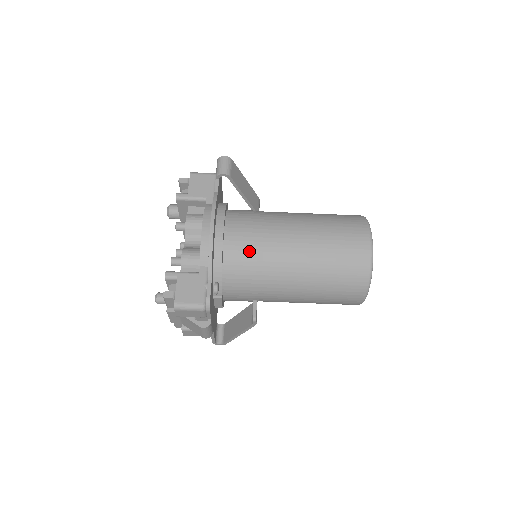
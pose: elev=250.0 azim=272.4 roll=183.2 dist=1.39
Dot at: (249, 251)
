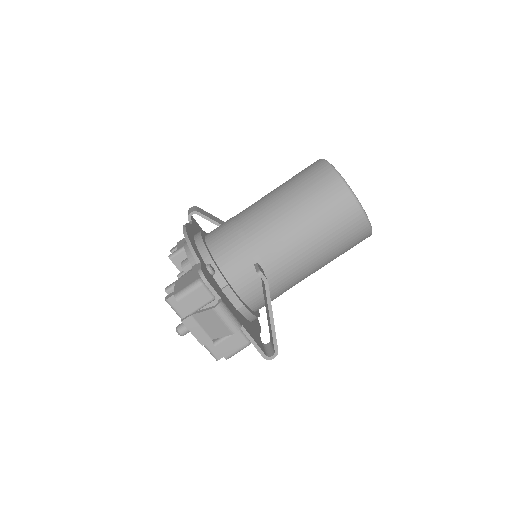
Dot at: (228, 233)
